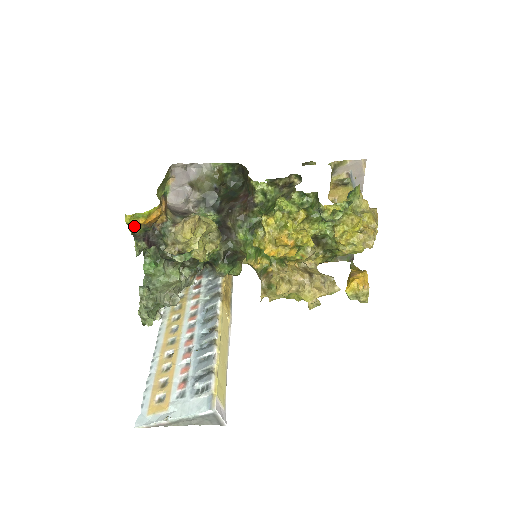
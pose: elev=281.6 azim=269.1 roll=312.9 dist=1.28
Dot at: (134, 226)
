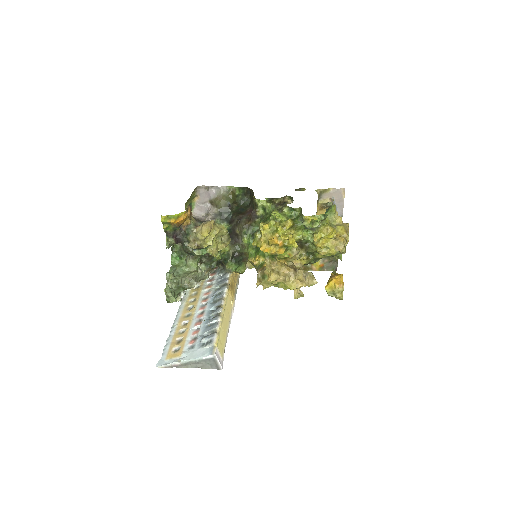
Dot at: (167, 225)
